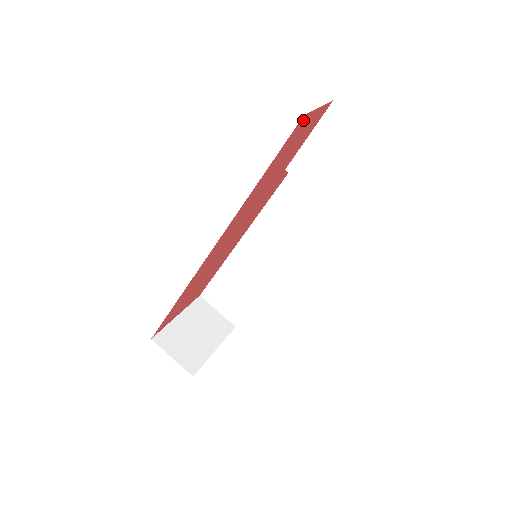
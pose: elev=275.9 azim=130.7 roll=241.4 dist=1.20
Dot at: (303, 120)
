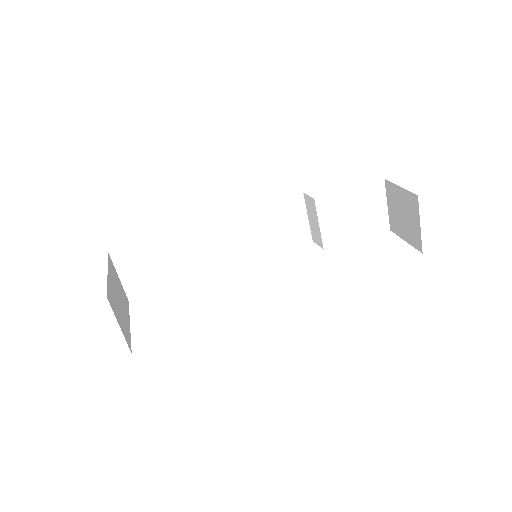
Dot at: occluded
